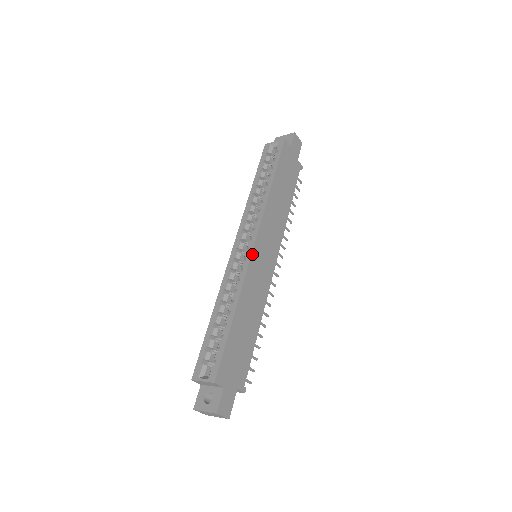
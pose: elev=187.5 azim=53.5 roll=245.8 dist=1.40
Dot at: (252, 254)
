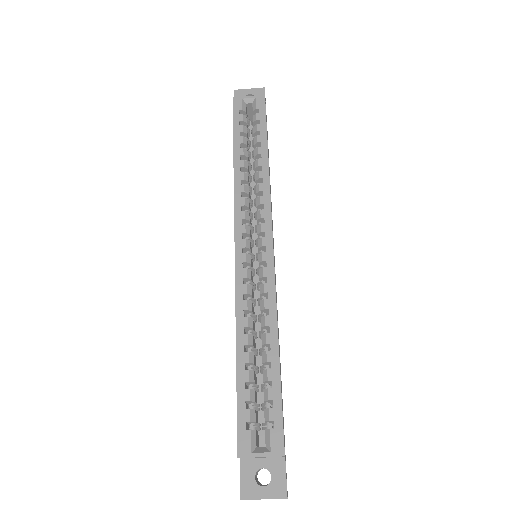
Dot at: (273, 257)
